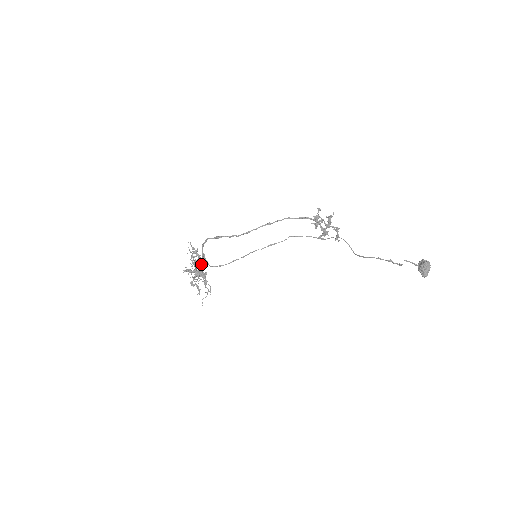
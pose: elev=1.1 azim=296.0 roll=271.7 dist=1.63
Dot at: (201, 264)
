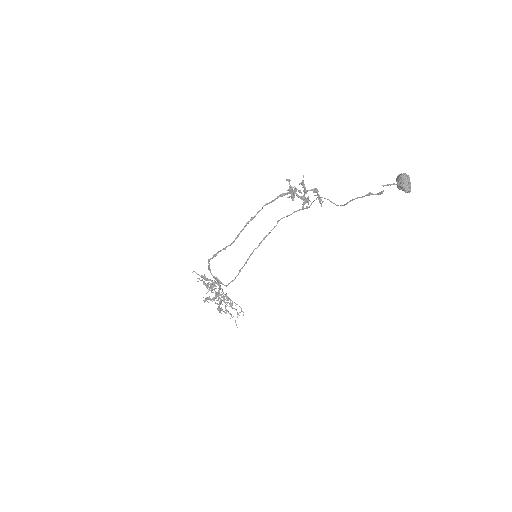
Dot at: (212, 287)
